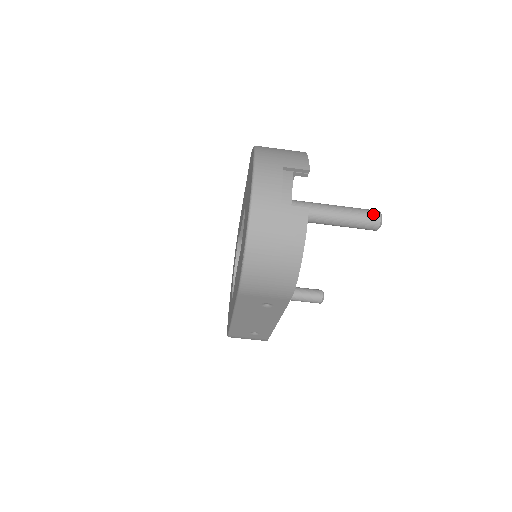
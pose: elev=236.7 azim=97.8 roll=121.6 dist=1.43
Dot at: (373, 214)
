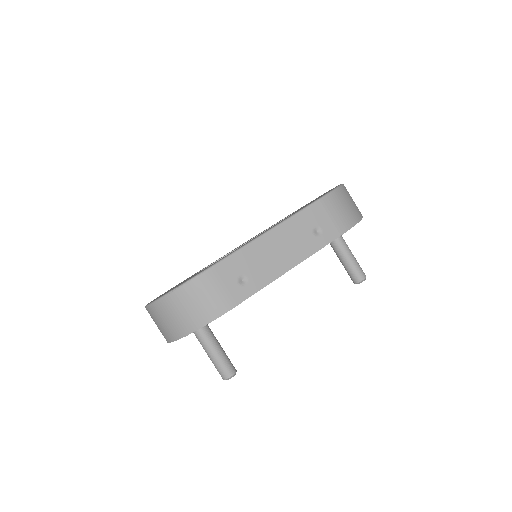
Dot at: occluded
